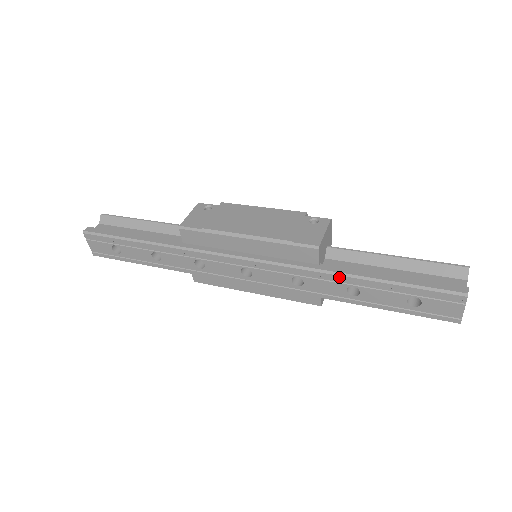
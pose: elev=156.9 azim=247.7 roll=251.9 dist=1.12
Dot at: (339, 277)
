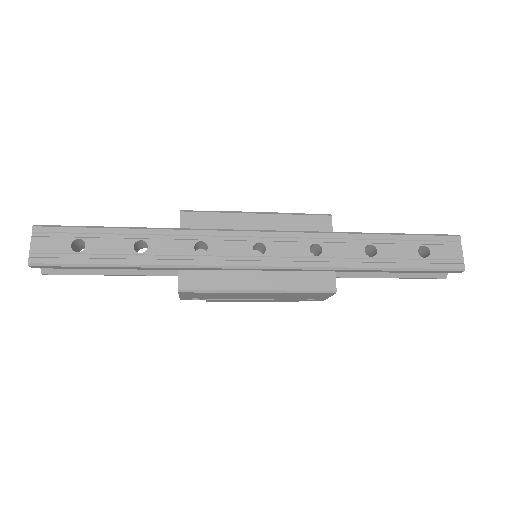
Dot at: (356, 236)
